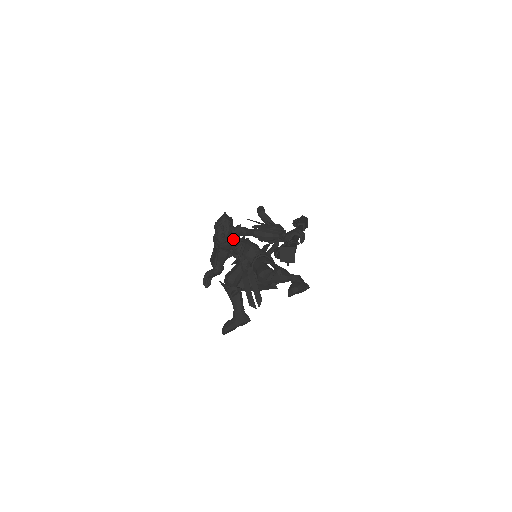
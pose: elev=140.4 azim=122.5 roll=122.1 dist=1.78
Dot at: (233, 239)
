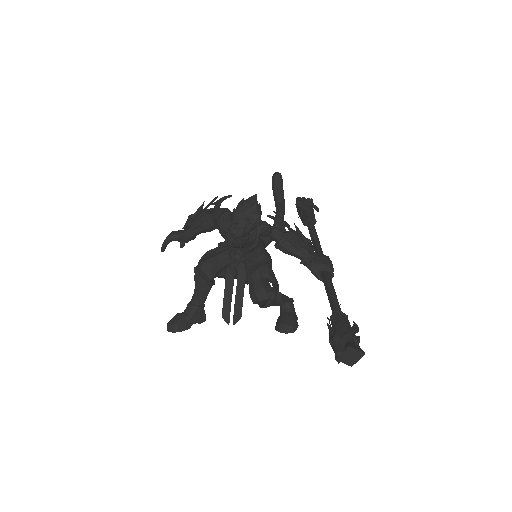
Dot at: (252, 242)
